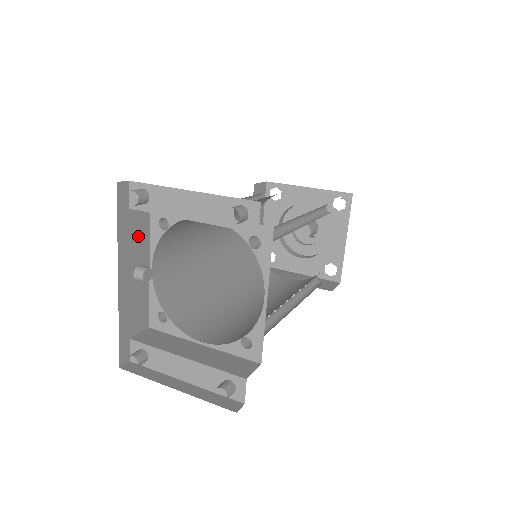
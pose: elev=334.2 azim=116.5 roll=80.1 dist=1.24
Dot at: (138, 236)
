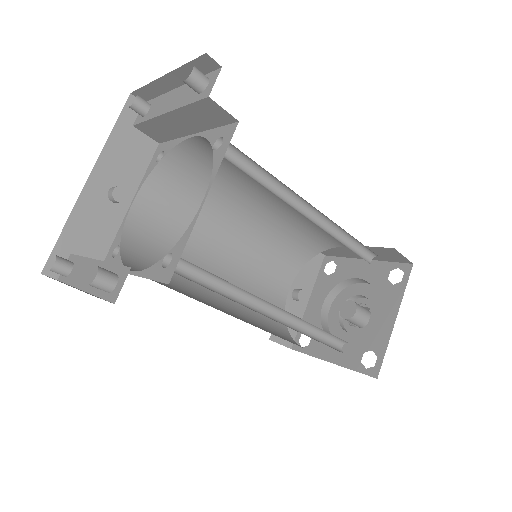
Dot at: (132, 160)
